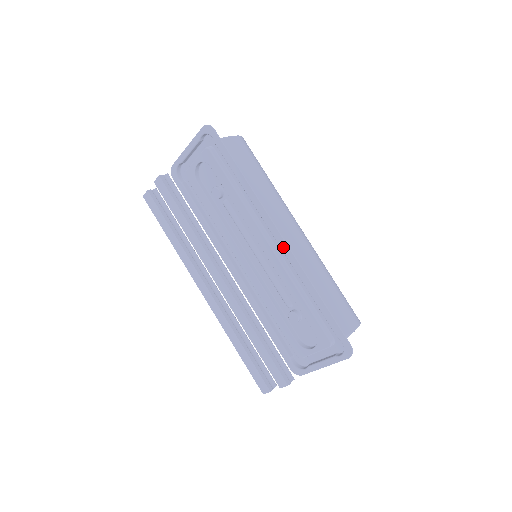
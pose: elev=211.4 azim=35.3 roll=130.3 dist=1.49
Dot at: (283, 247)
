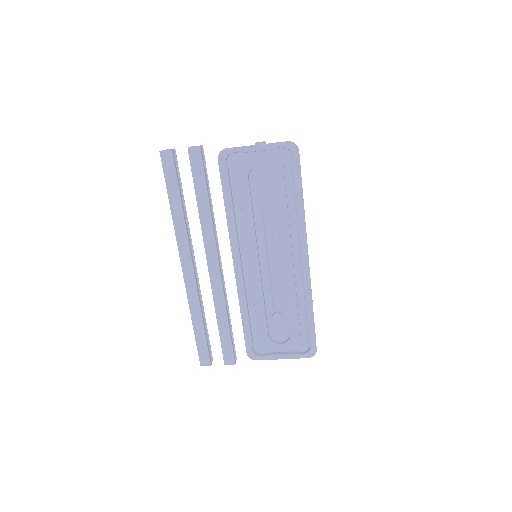
Dot at: (305, 267)
